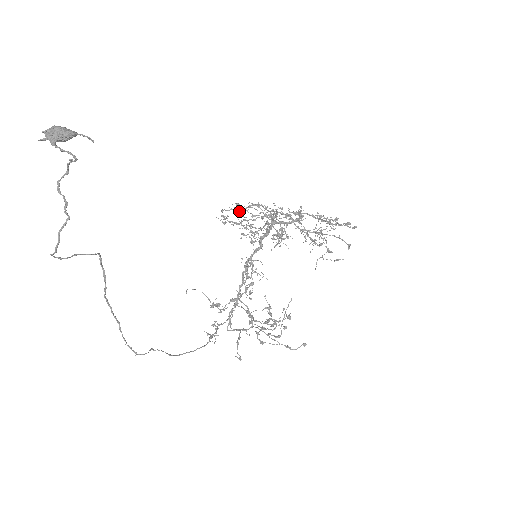
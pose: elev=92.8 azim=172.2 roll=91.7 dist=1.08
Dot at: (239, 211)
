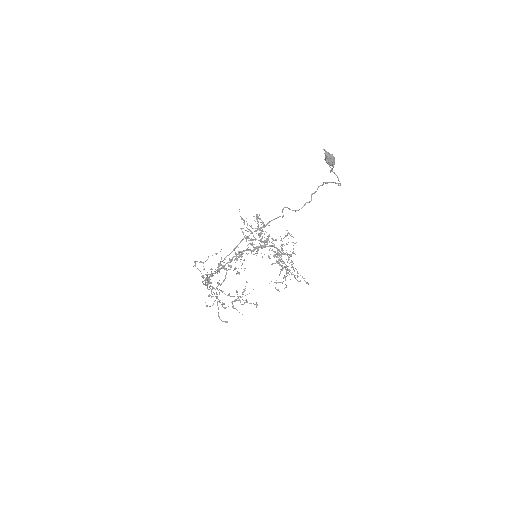
Dot at: (263, 223)
